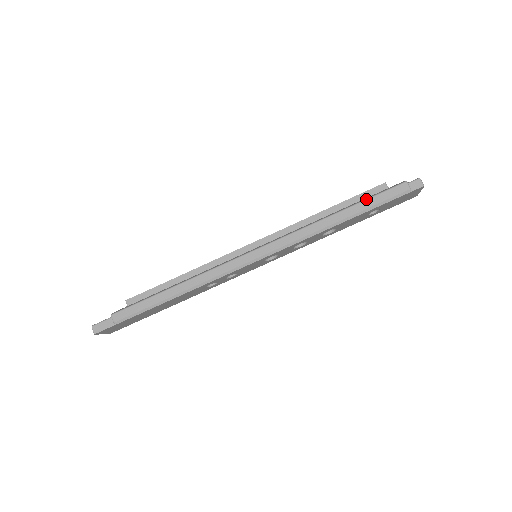
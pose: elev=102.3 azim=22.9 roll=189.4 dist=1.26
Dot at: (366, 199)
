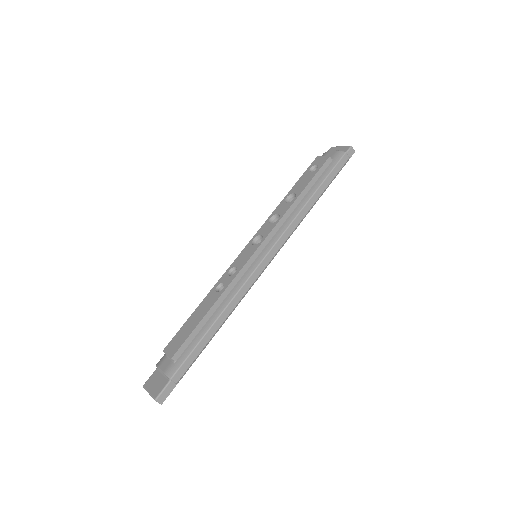
Dot at: (327, 177)
